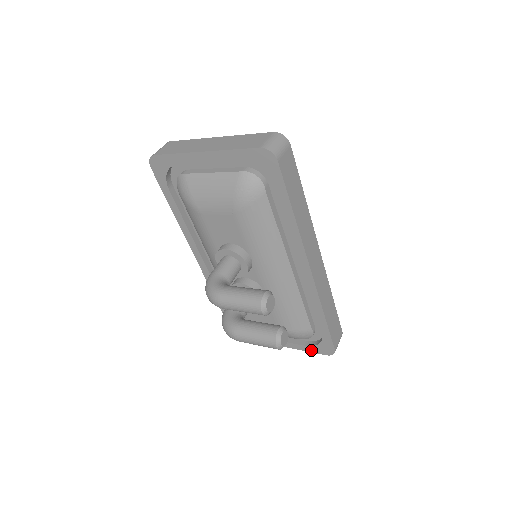
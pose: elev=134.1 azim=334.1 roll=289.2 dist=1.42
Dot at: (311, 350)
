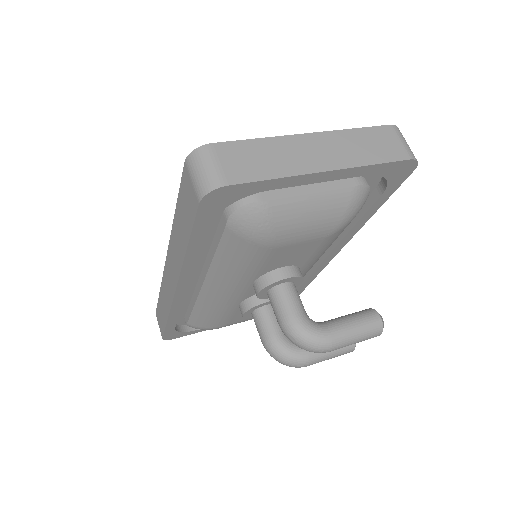
Dot at: occluded
